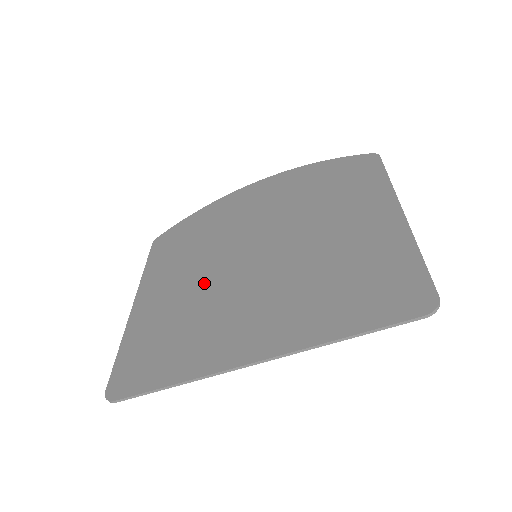
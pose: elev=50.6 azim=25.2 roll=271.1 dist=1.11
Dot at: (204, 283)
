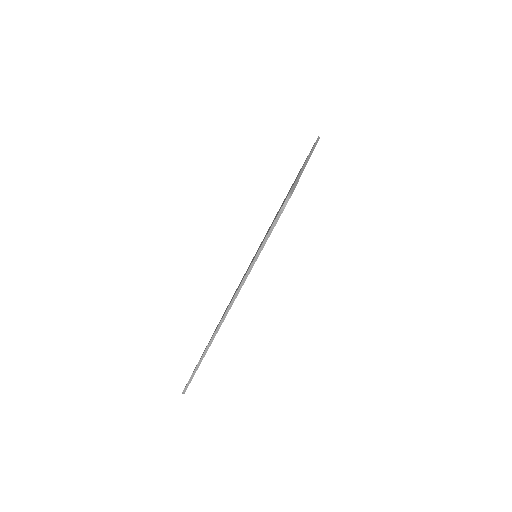
Dot at: occluded
